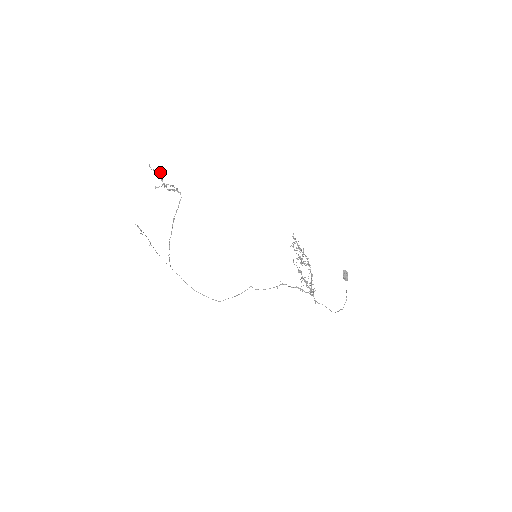
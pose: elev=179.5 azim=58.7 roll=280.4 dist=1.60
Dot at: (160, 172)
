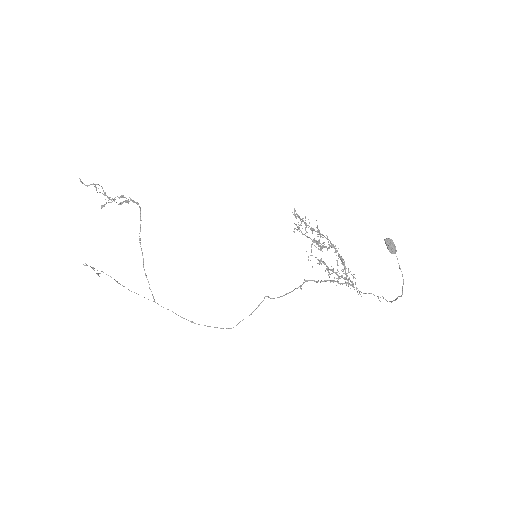
Dot at: (97, 184)
